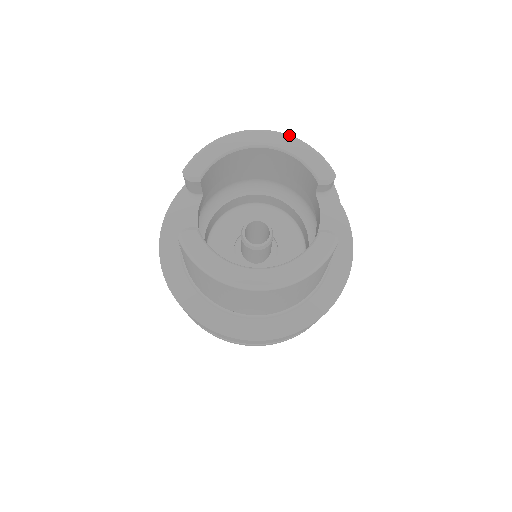
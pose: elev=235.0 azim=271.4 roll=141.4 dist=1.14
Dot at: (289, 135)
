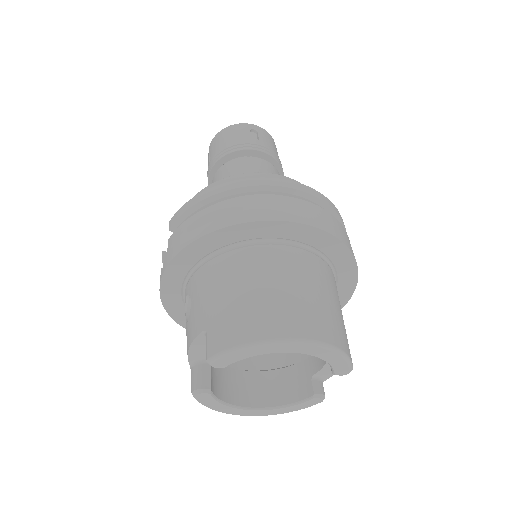
Dot at: (329, 348)
